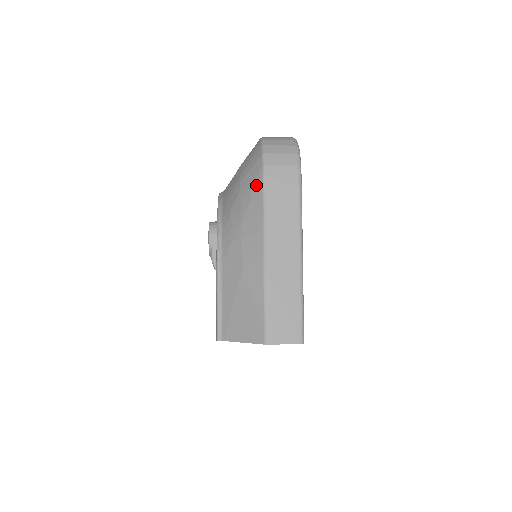
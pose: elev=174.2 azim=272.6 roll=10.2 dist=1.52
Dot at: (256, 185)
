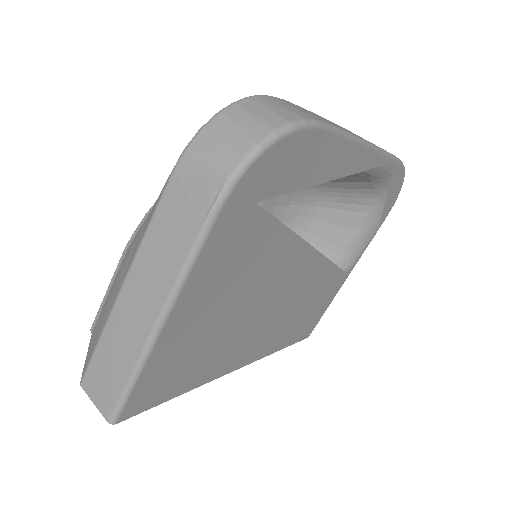
Dot at: occluded
